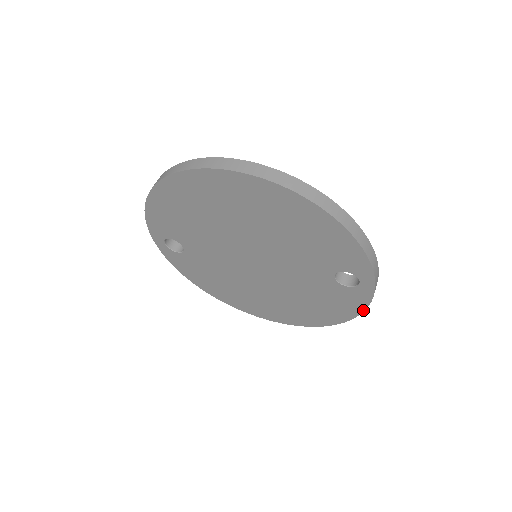
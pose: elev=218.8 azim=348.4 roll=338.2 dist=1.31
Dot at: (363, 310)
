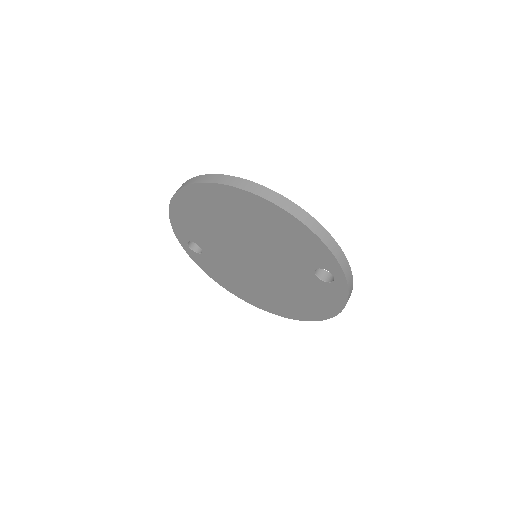
Dot at: (345, 304)
